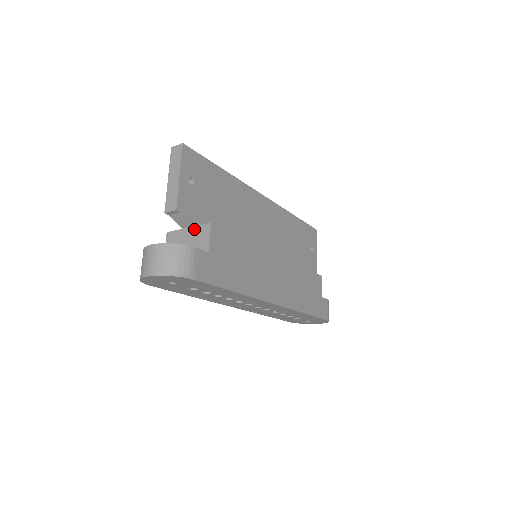
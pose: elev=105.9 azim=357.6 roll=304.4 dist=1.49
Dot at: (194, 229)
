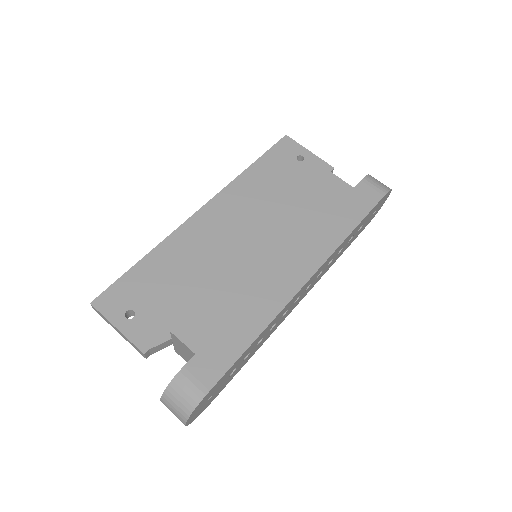
Dot at: (174, 341)
